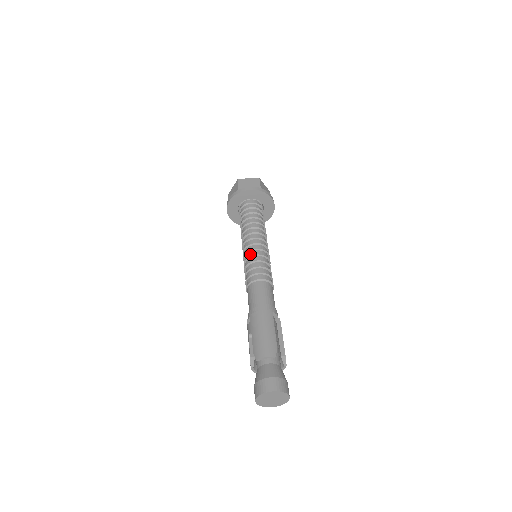
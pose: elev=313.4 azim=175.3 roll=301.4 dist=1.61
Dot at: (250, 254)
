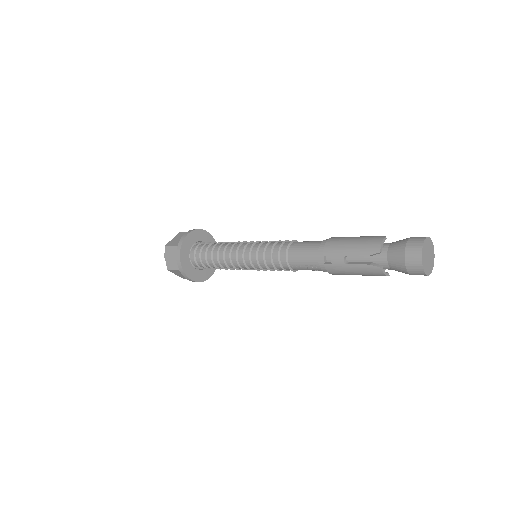
Dot at: (254, 250)
